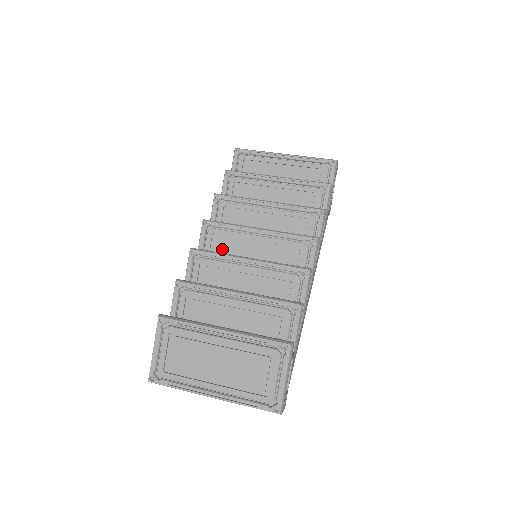
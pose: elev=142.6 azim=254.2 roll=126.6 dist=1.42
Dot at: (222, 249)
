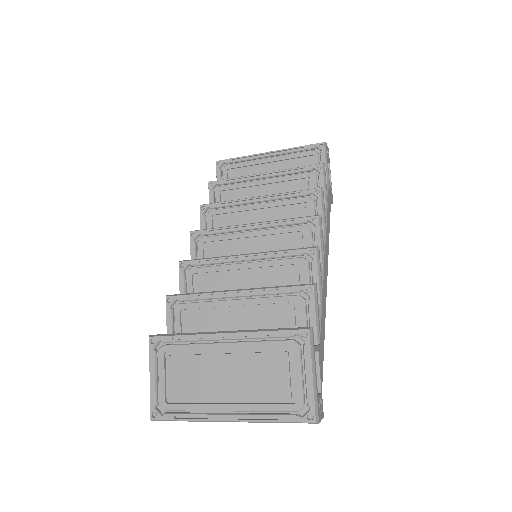
Dot at: occluded
